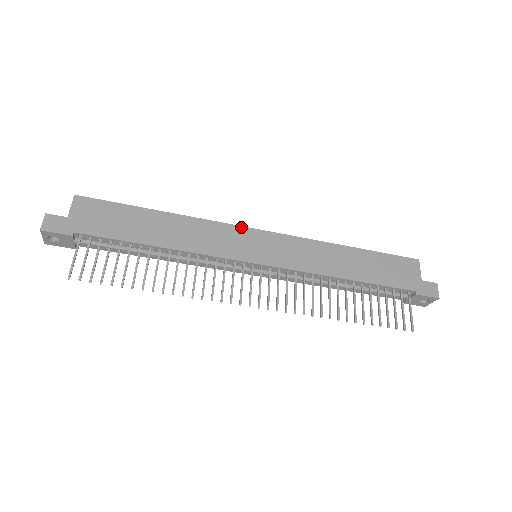
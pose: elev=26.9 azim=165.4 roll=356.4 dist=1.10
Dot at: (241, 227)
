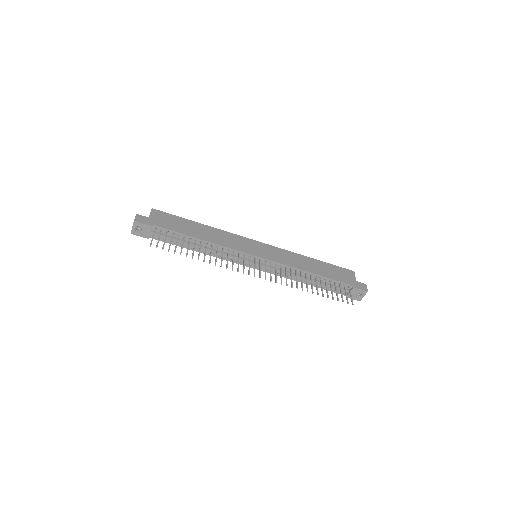
Dot at: (247, 238)
